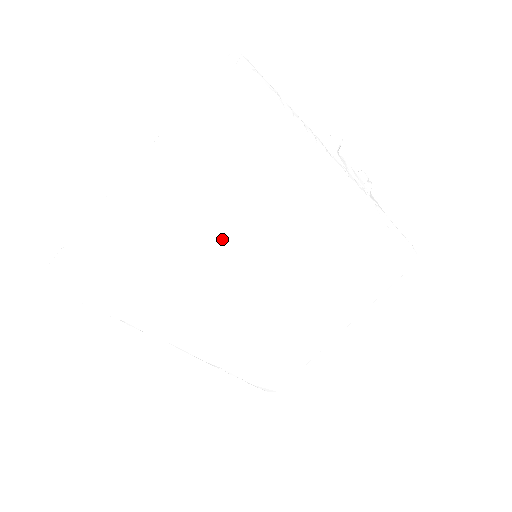
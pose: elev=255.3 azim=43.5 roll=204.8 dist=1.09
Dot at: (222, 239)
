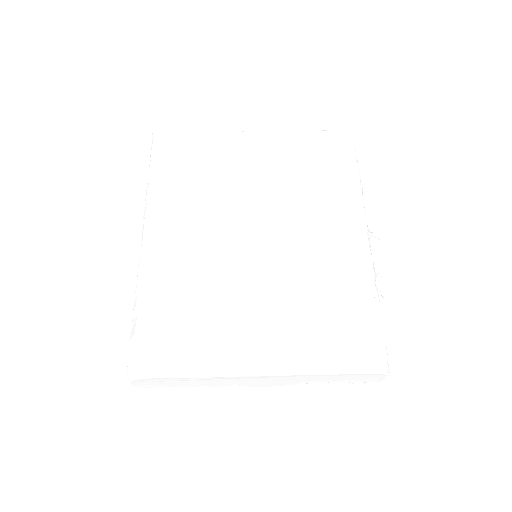
Dot at: (256, 192)
